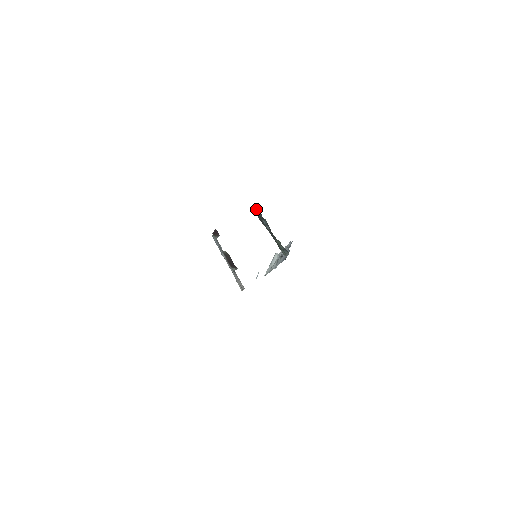
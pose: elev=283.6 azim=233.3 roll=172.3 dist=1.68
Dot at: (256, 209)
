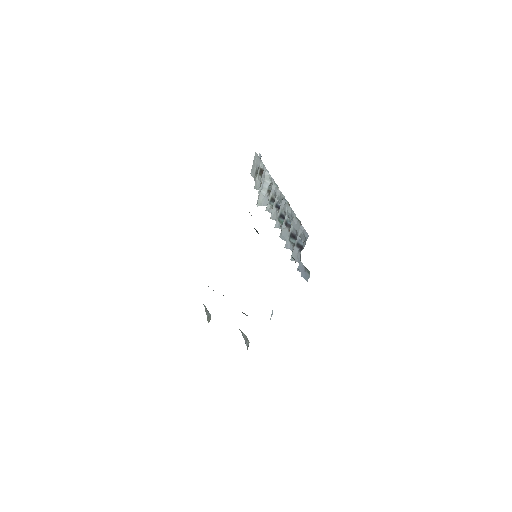
Dot at: occluded
